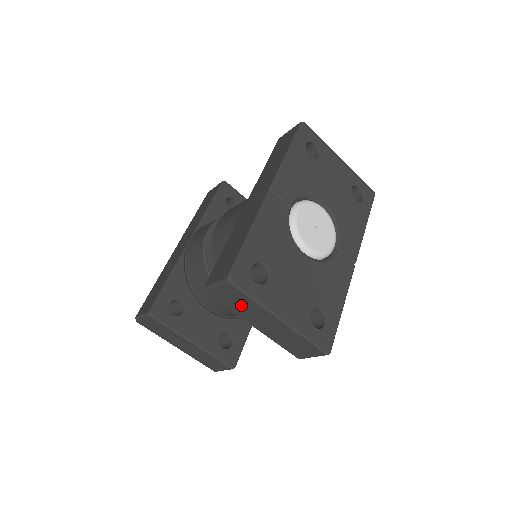
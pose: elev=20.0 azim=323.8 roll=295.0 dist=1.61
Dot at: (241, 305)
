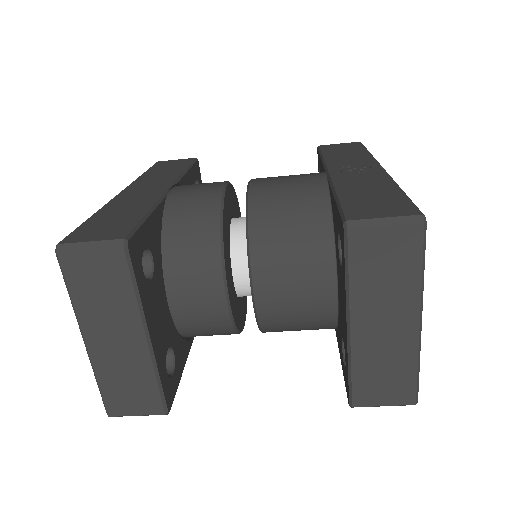
Dot at: (385, 274)
